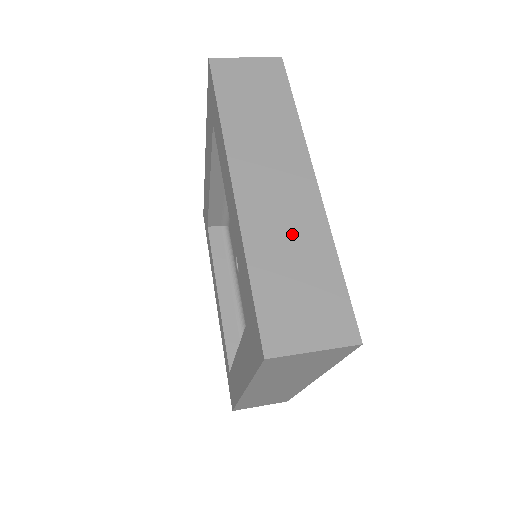
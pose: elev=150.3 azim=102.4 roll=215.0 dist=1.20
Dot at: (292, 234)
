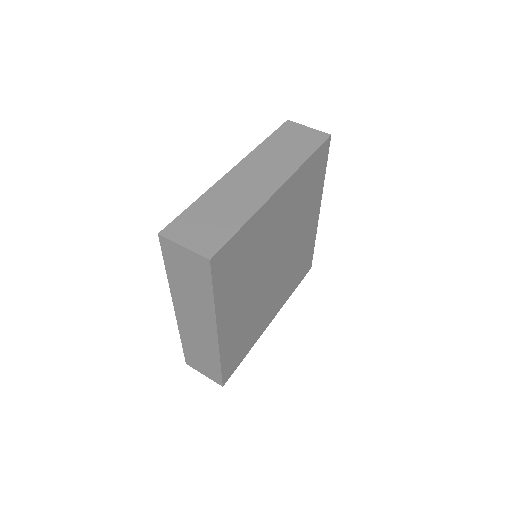
Dot at: (235, 201)
